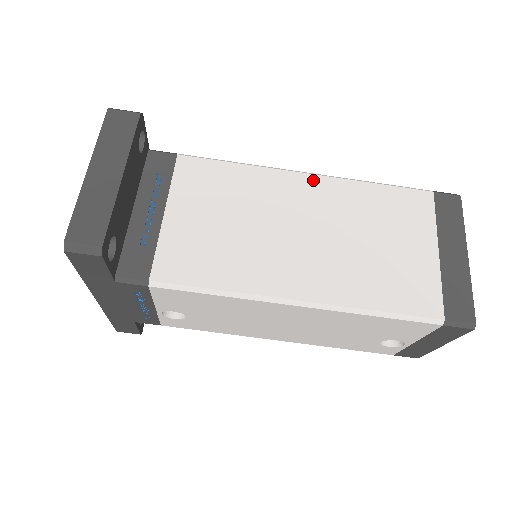
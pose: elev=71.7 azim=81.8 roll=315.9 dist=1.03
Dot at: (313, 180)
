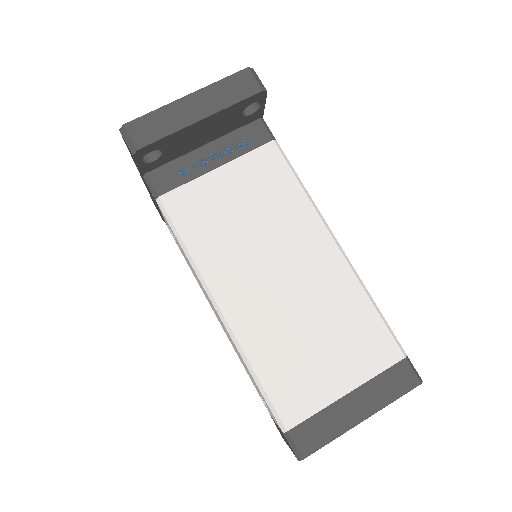
Dot at: (334, 253)
